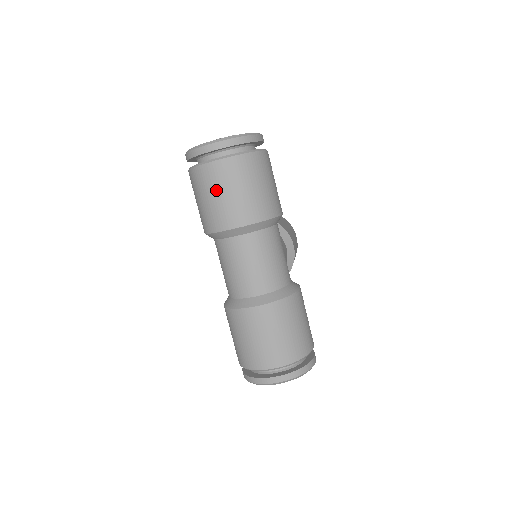
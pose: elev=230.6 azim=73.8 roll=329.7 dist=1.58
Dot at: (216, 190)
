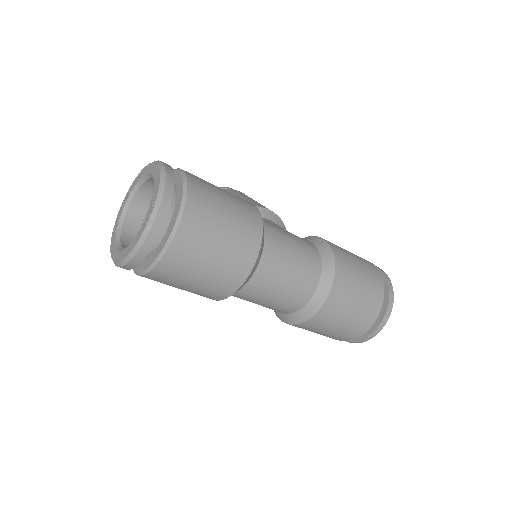
Dot at: (199, 266)
